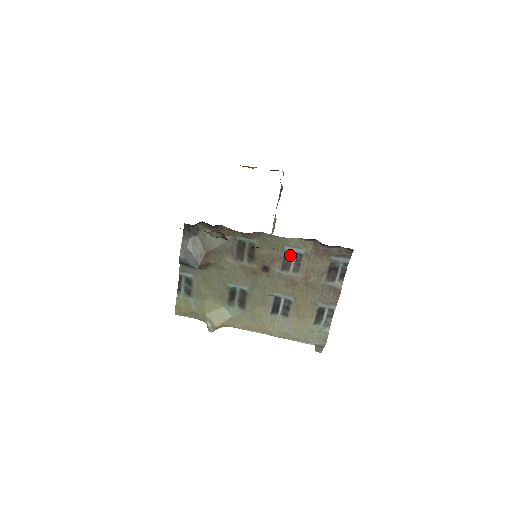
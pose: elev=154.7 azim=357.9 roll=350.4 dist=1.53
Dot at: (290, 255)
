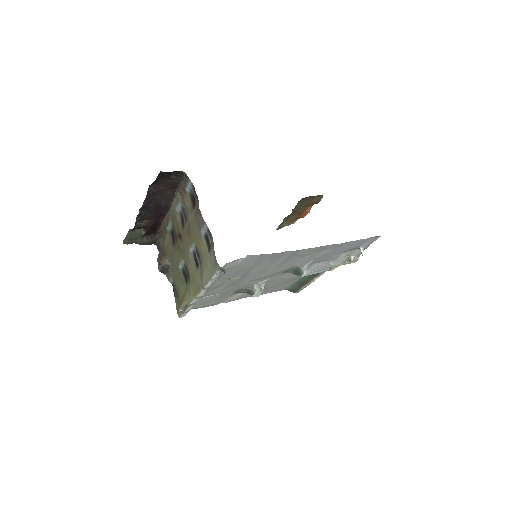
Dot at: (182, 214)
